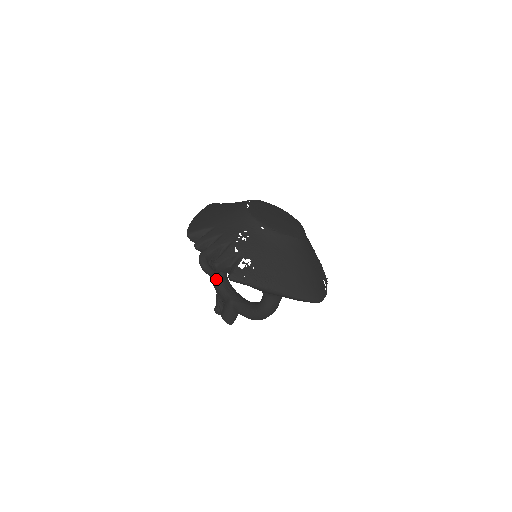
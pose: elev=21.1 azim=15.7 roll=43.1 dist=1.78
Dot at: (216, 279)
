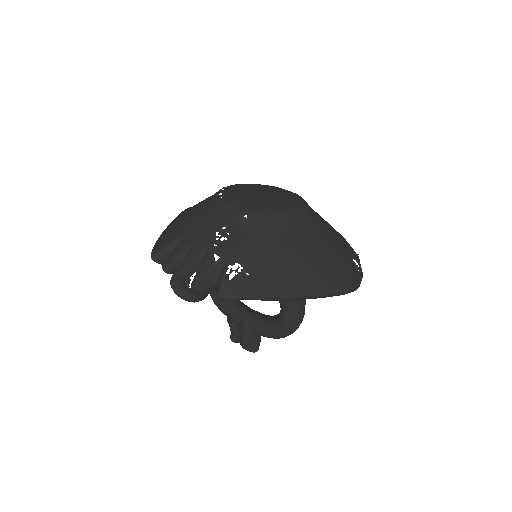
Dot at: (219, 301)
